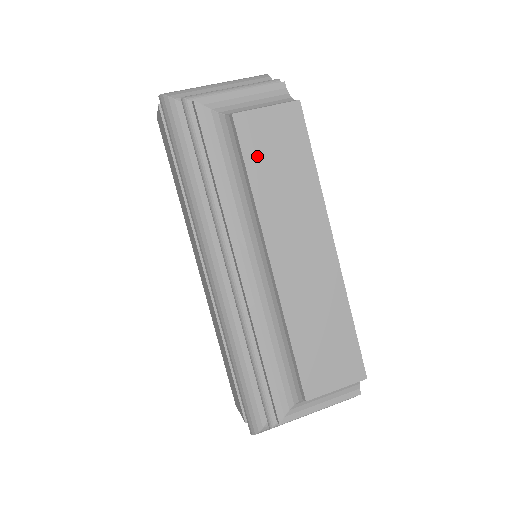
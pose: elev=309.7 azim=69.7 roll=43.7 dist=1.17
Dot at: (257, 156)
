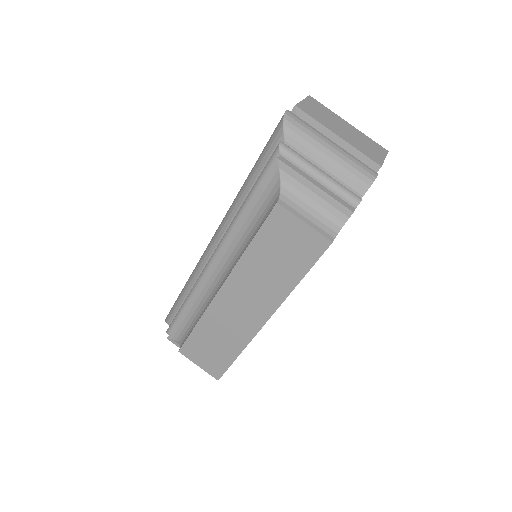
Dot at: (268, 239)
